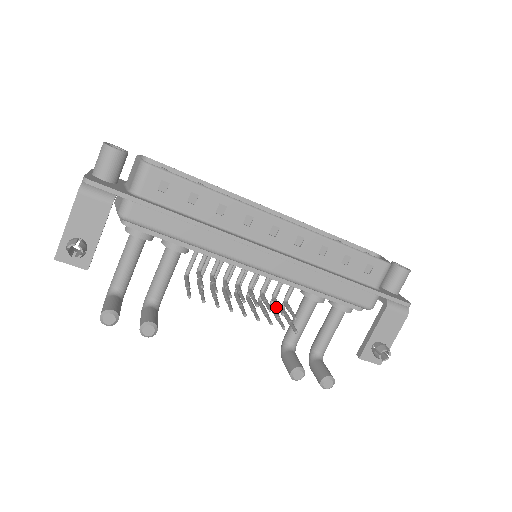
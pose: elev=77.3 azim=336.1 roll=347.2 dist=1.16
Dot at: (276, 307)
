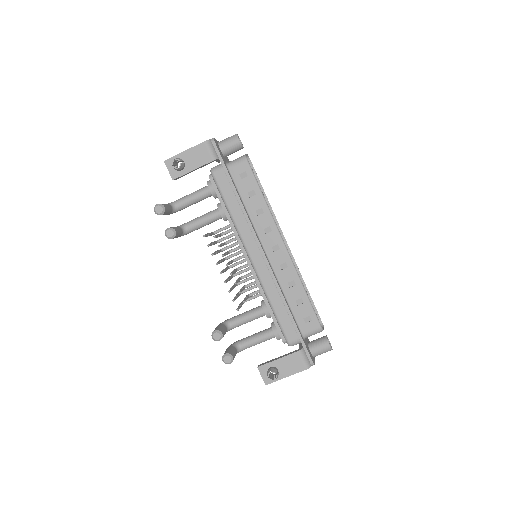
Dot at: (240, 289)
